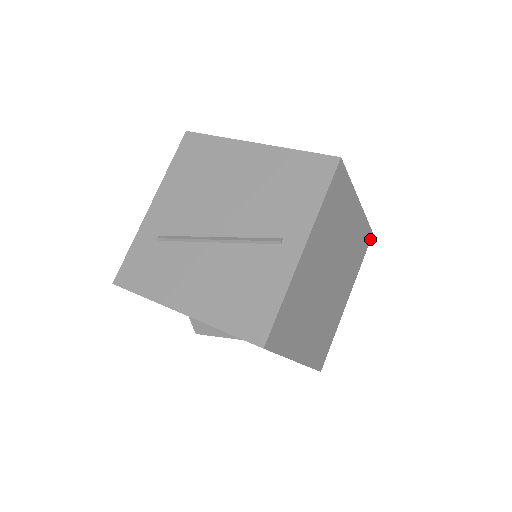
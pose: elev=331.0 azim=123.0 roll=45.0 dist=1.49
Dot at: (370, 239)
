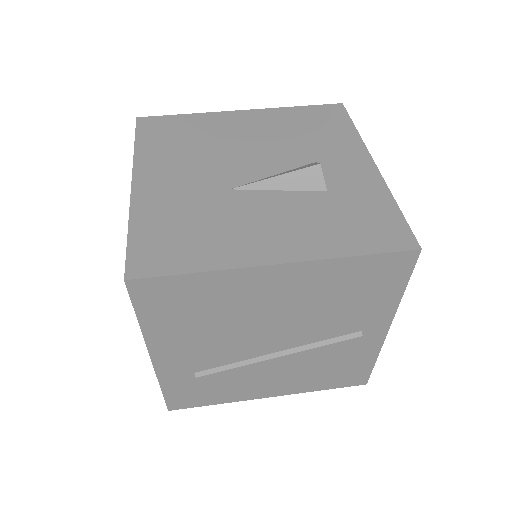
Dot at: occluded
